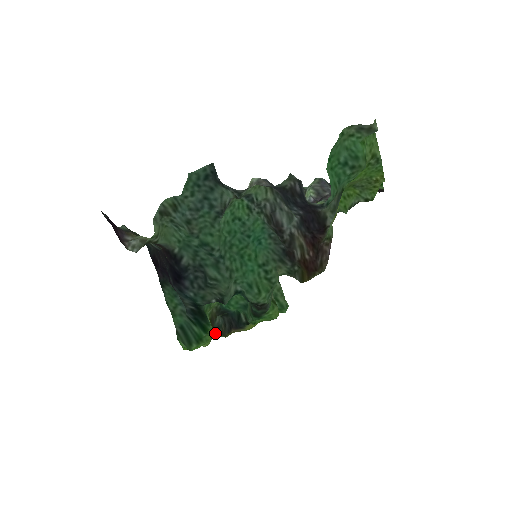
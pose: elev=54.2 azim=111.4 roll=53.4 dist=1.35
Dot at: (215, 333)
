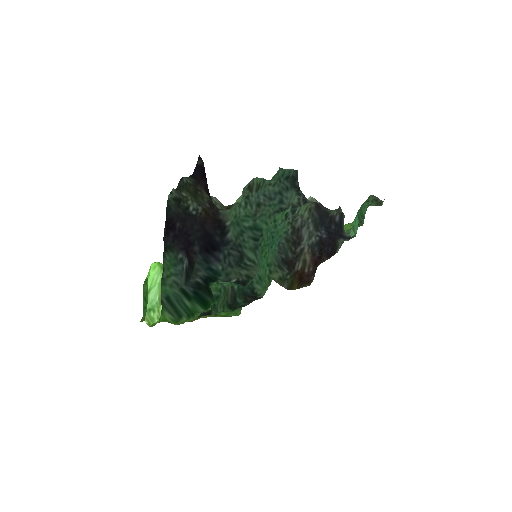
Dot at: occluded
